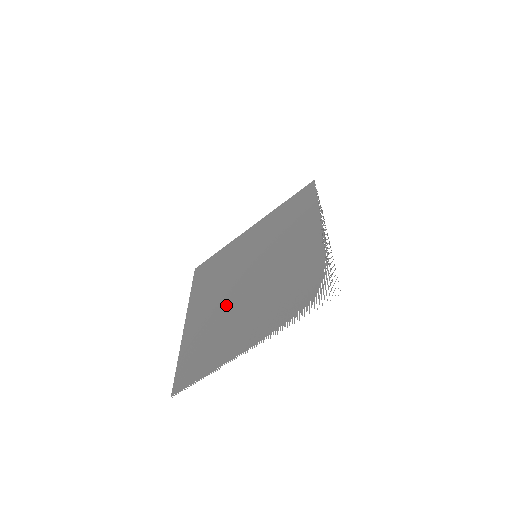
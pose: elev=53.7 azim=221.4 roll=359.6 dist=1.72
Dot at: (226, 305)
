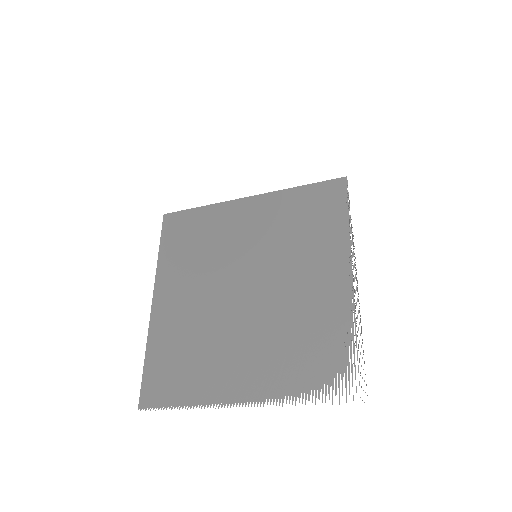
Dot at: (213, 313)
